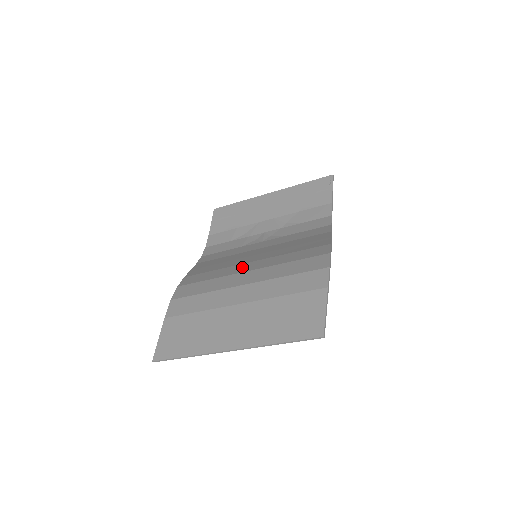
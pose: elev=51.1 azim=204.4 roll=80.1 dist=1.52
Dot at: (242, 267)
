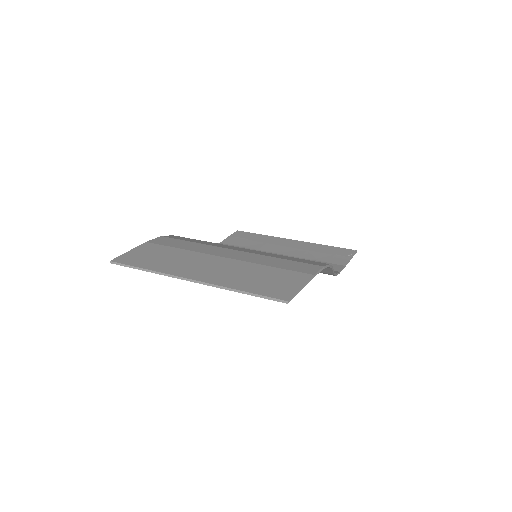
Dot at: occluded
